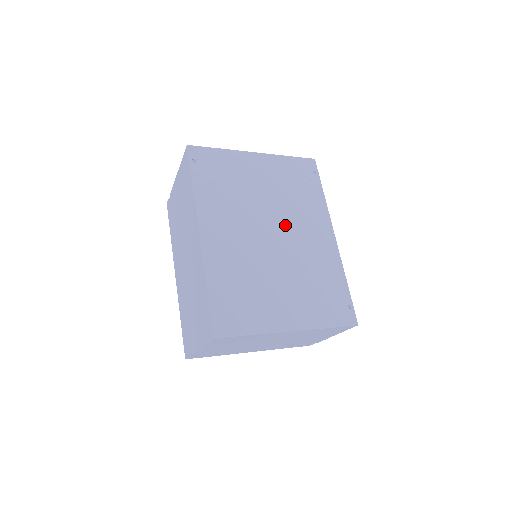
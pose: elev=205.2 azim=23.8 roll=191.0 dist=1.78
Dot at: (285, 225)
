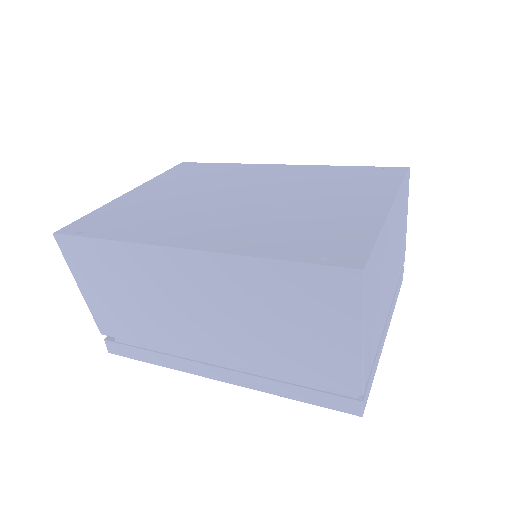
Dot at: (239, 189)
